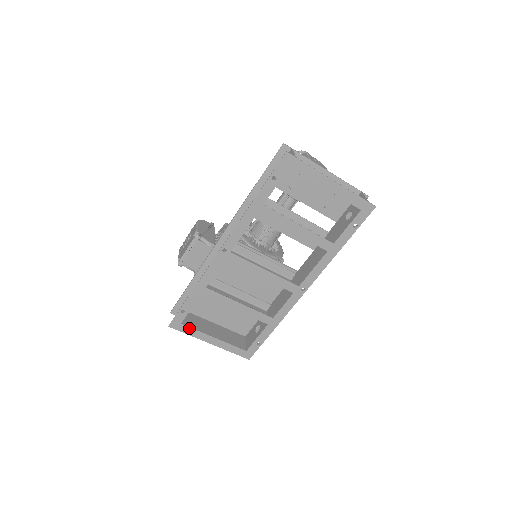
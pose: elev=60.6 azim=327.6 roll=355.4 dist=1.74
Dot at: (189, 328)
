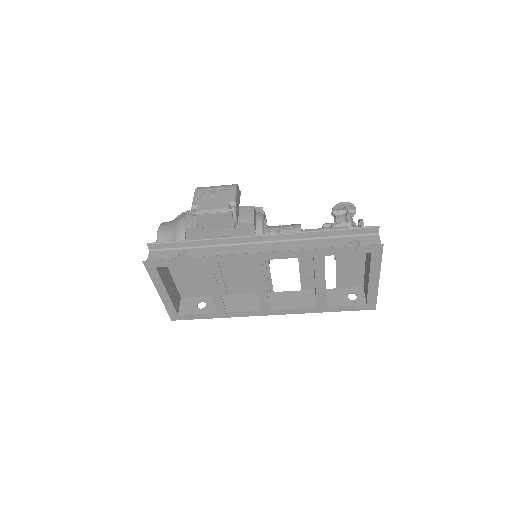
Dot at: (157, 274)
